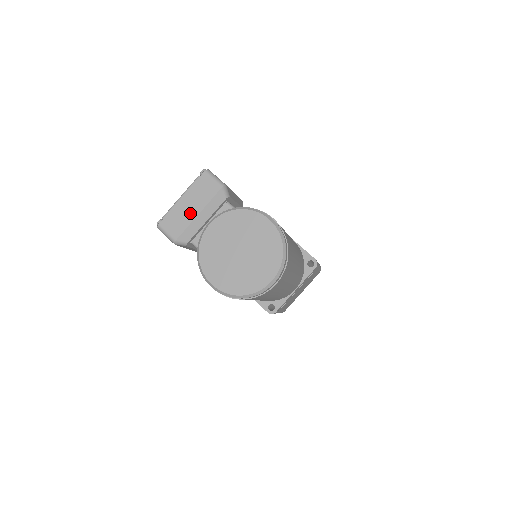
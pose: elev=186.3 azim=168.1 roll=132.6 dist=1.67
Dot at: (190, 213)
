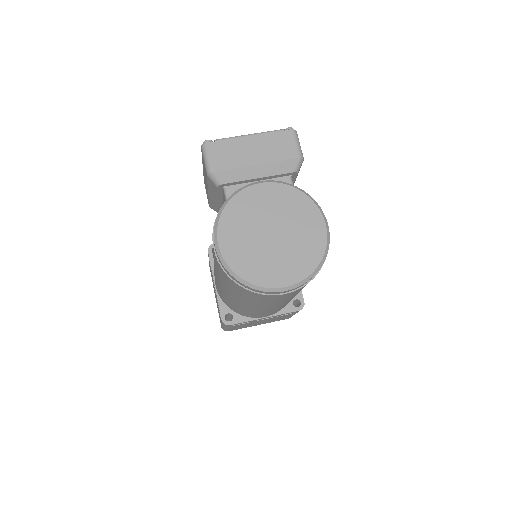
Dot at: (248, 157)
